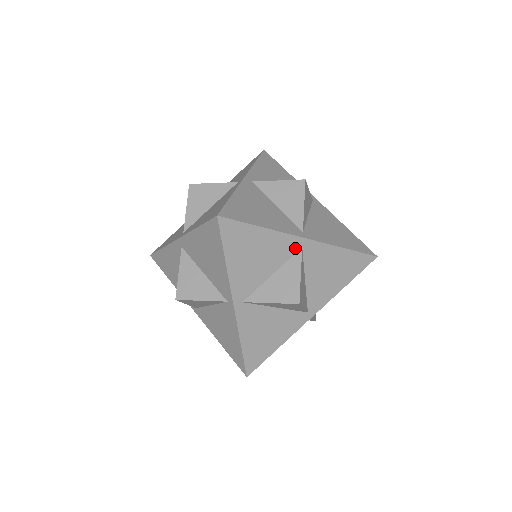
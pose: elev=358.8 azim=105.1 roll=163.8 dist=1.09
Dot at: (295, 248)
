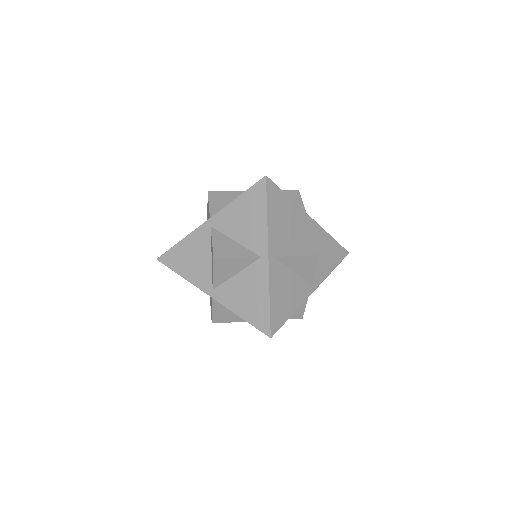
Dot at: occluded
